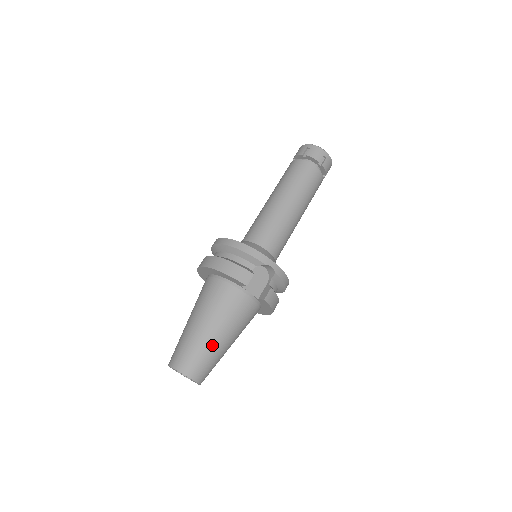
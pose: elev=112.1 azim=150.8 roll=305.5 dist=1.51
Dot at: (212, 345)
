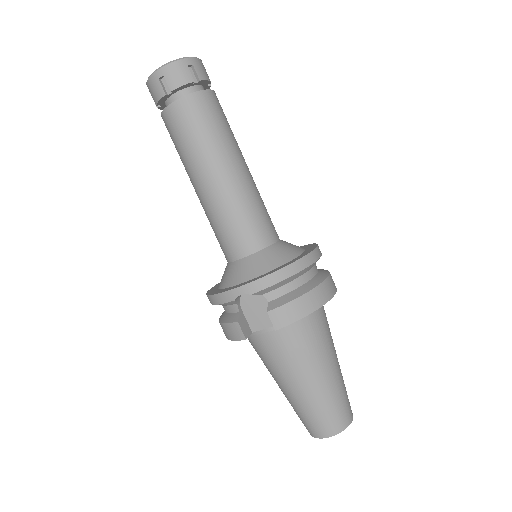
Dot at: (302, 399)
